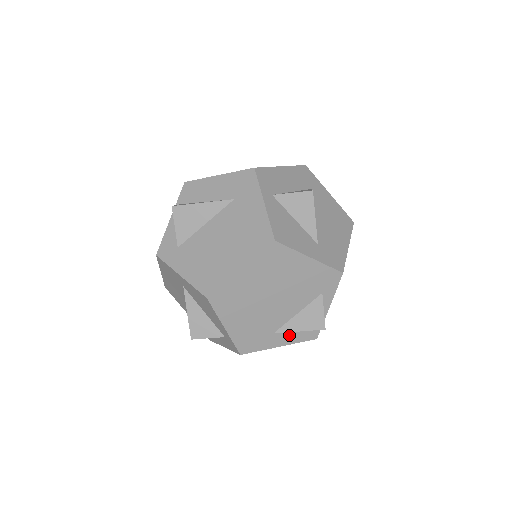
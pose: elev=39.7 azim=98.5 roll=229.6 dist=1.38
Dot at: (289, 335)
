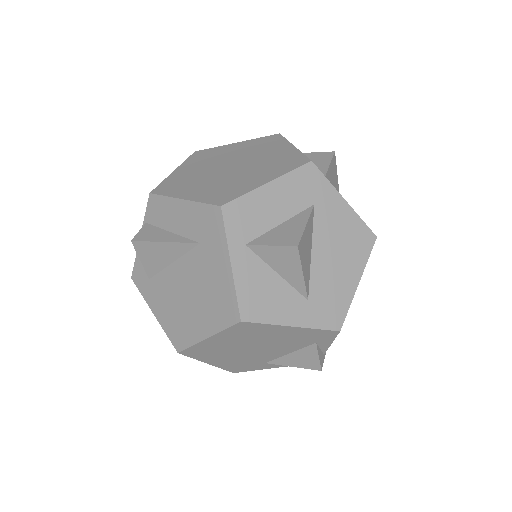
Dot at: occluded
